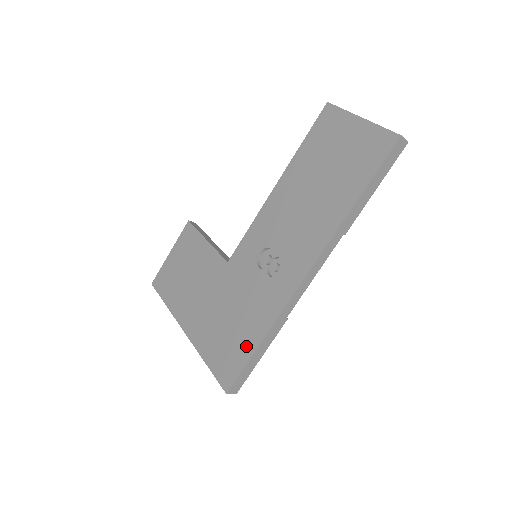
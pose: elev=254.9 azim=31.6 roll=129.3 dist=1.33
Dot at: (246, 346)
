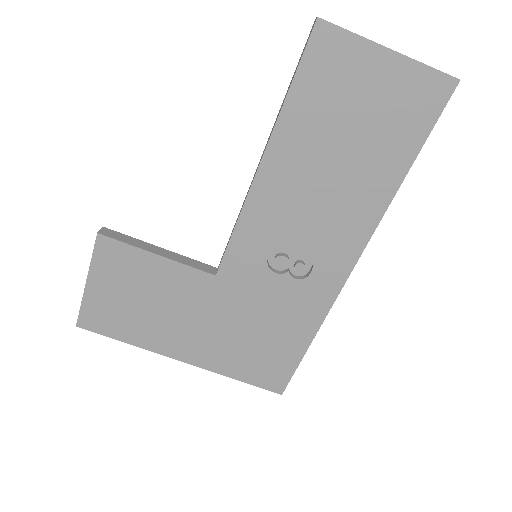
Dot at: (291, 351)
